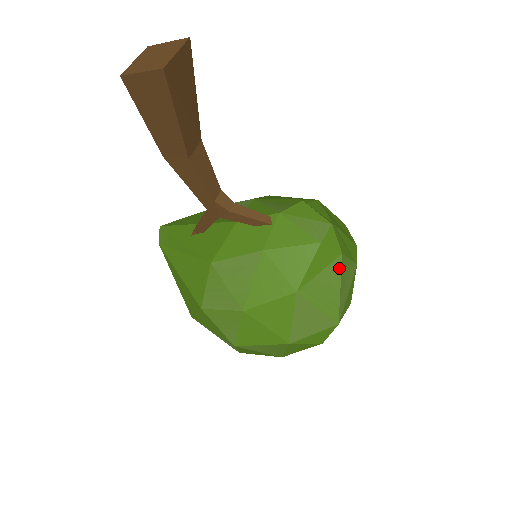
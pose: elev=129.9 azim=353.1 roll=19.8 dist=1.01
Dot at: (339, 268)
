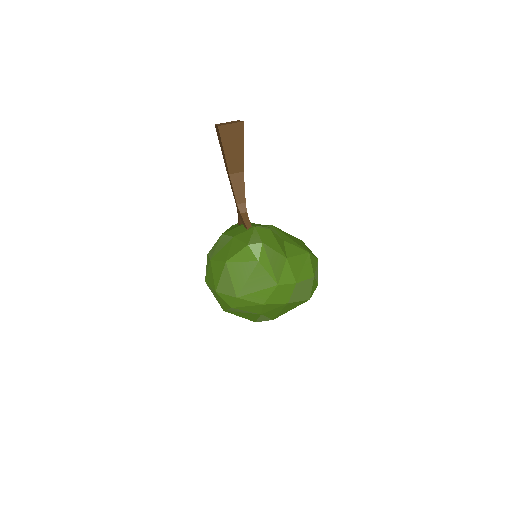
Dot at: (253, 268)
